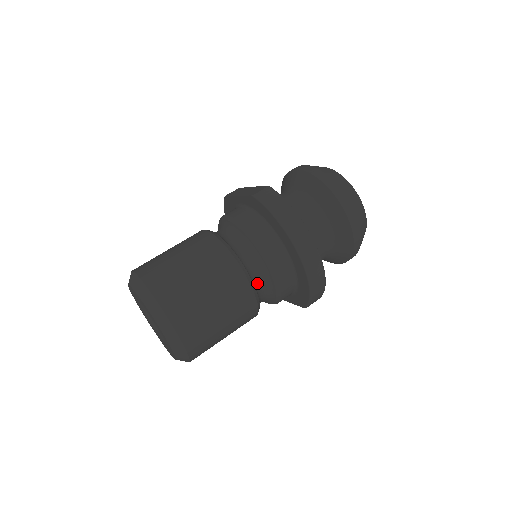
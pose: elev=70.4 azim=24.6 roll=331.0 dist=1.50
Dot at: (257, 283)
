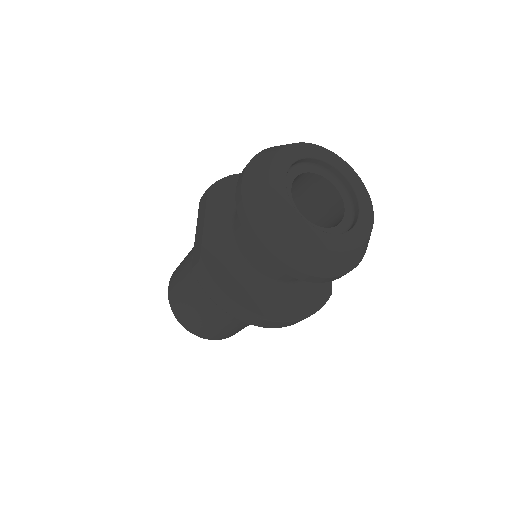
Dot at: occluded
